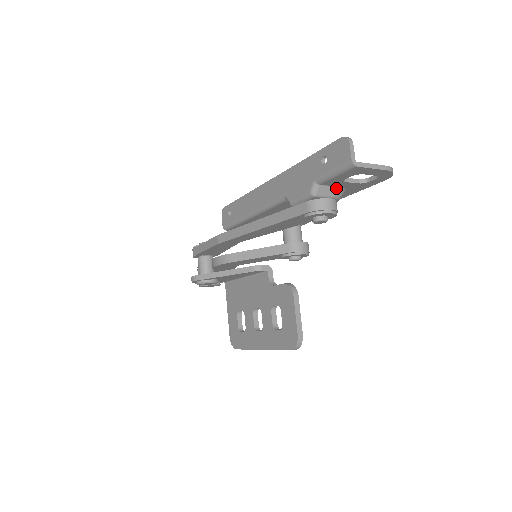
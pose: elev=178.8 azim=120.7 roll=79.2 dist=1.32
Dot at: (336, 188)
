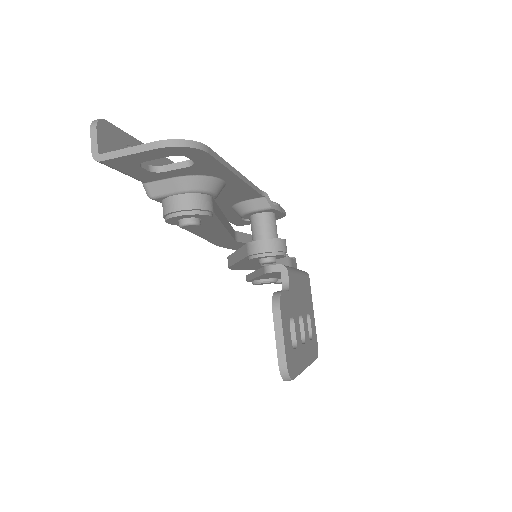
Dot at: (175, 179)
